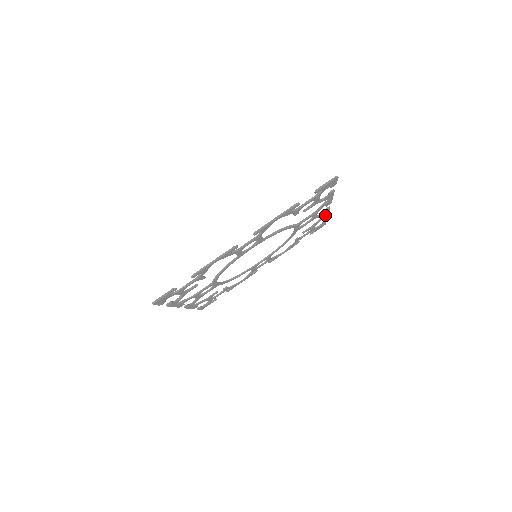
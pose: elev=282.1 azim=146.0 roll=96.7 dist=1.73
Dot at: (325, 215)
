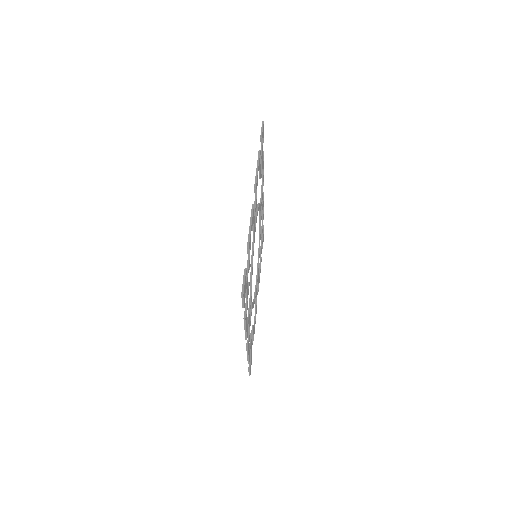
Dot at: (263, 209)
